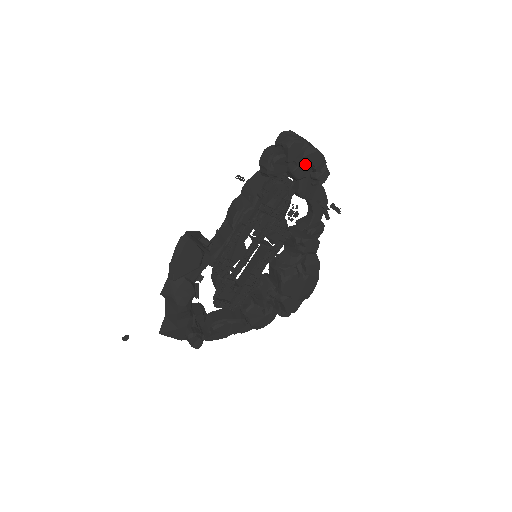
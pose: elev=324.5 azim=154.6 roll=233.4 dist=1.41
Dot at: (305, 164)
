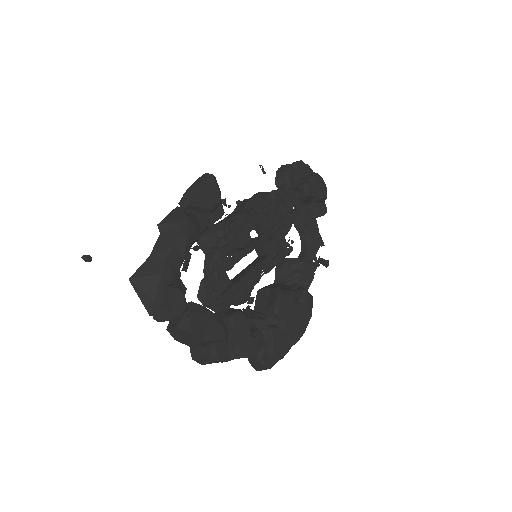
Dot at: (314, 183)
